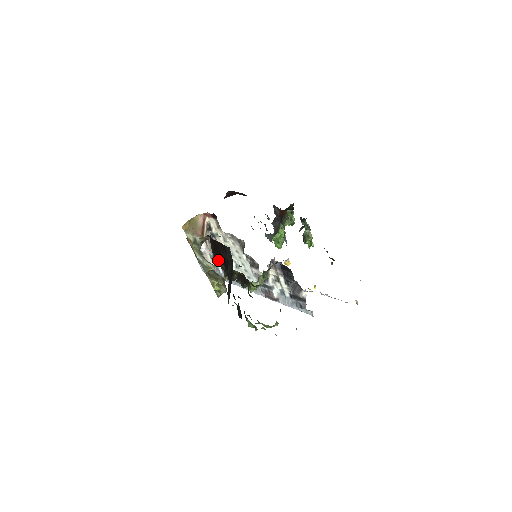
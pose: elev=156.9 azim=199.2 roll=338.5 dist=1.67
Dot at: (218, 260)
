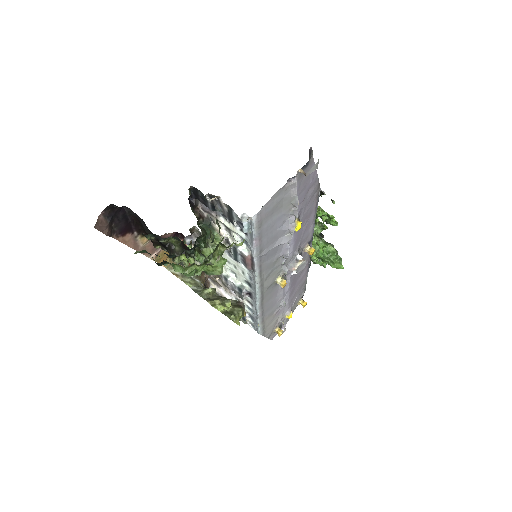
Dot at: occluded
